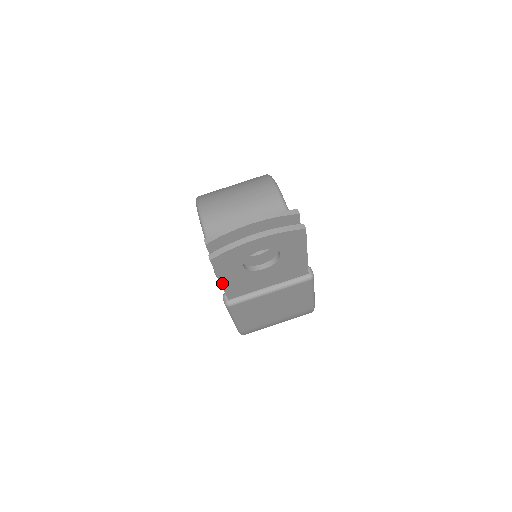
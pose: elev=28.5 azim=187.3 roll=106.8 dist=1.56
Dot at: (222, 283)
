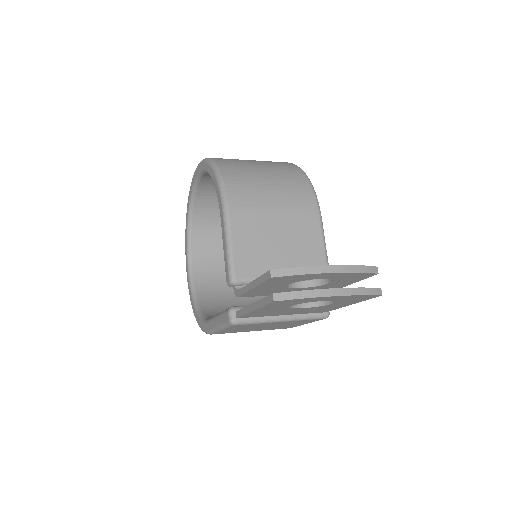
Dot at: (253, 311)
